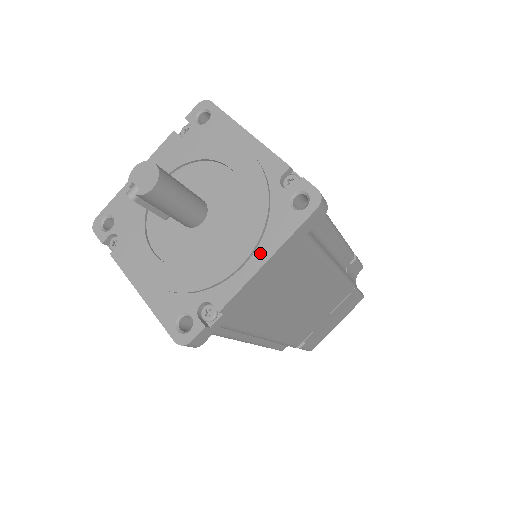
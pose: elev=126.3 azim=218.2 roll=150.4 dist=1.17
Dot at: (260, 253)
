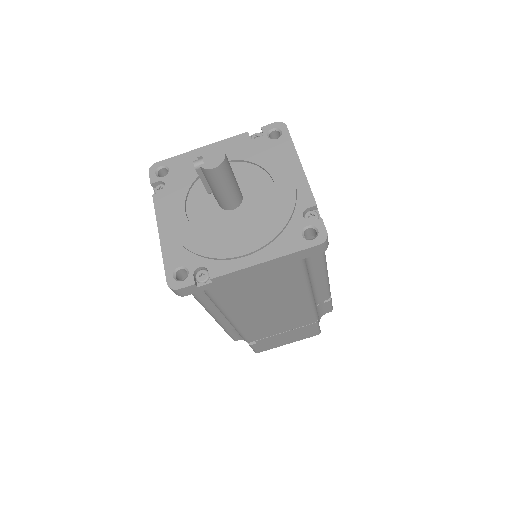
Dot at: (262, 254)
